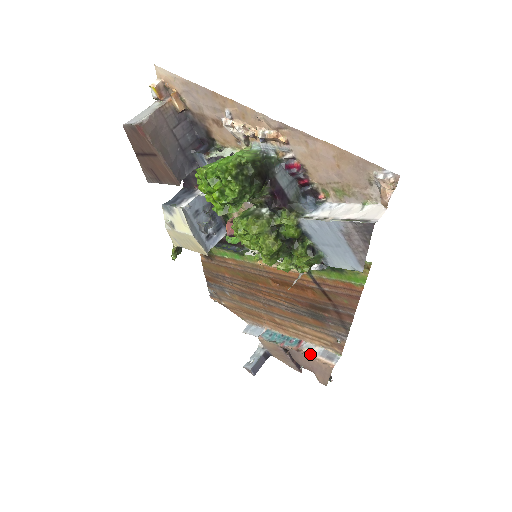
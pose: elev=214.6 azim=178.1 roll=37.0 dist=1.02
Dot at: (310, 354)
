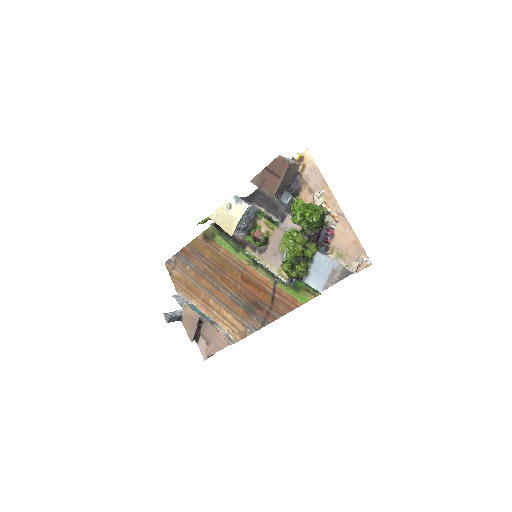
Dot at: (219, 331)
